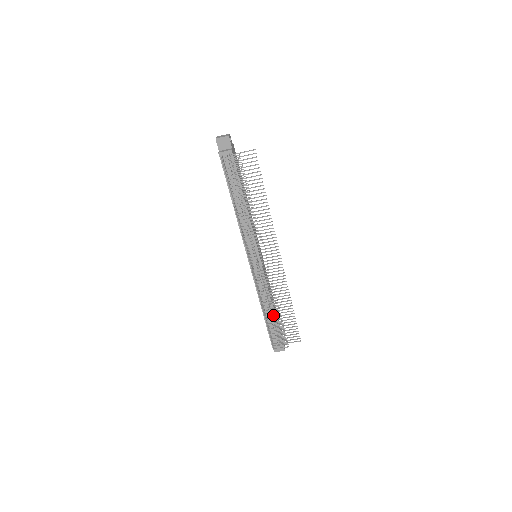
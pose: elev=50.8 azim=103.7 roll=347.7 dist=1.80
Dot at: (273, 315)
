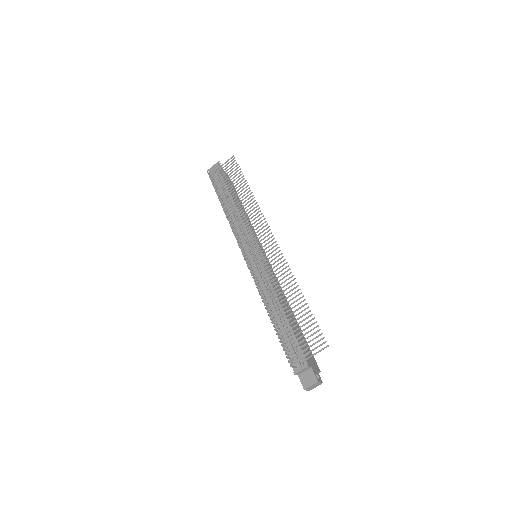
Dot at: (277, 308)
